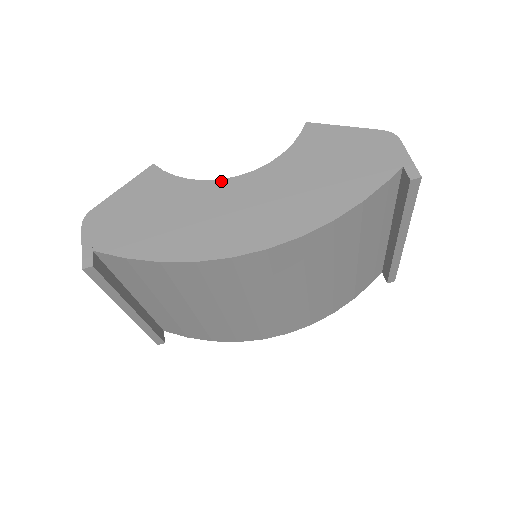
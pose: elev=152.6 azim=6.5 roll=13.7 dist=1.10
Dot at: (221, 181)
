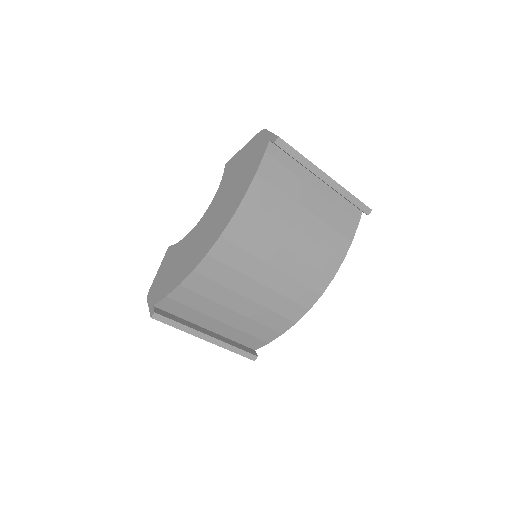
Dot at: (196, 226)
